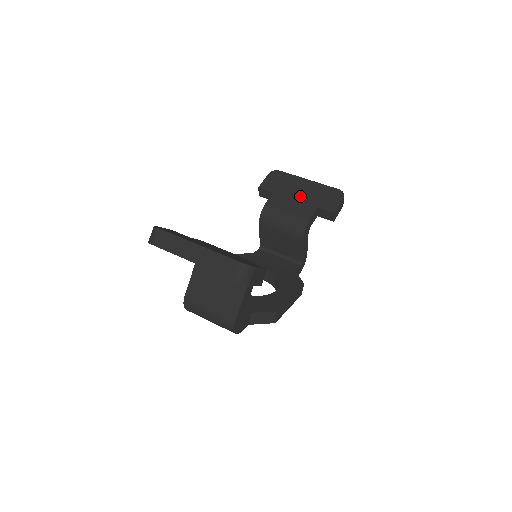
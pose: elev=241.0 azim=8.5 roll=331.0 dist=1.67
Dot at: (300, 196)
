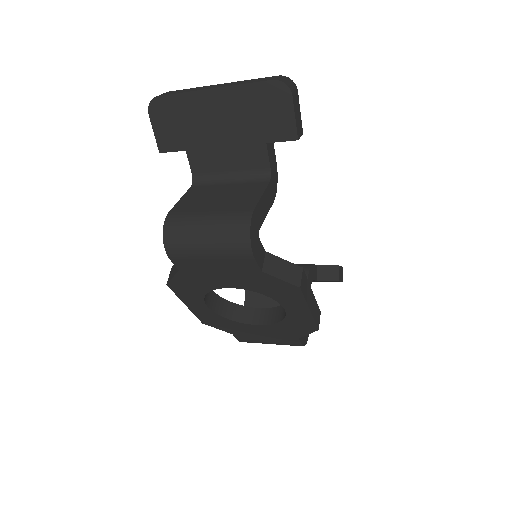
Dot at: occluded
